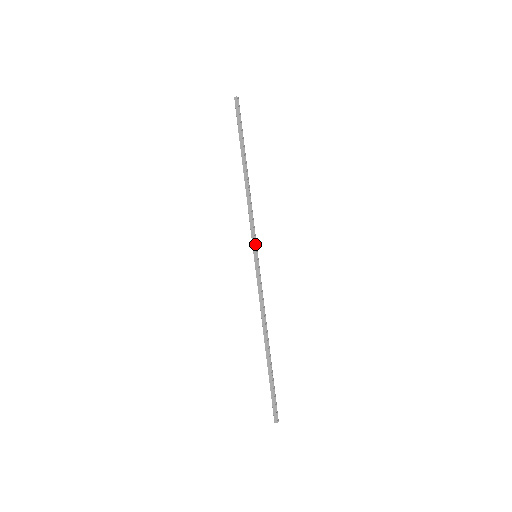
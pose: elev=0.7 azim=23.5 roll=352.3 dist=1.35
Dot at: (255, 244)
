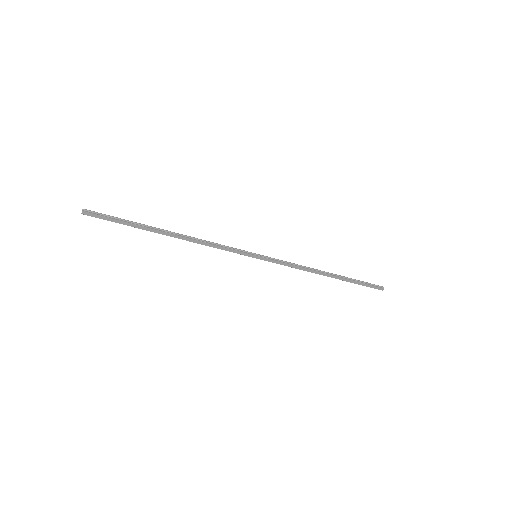
Dot at: (246, 253)
